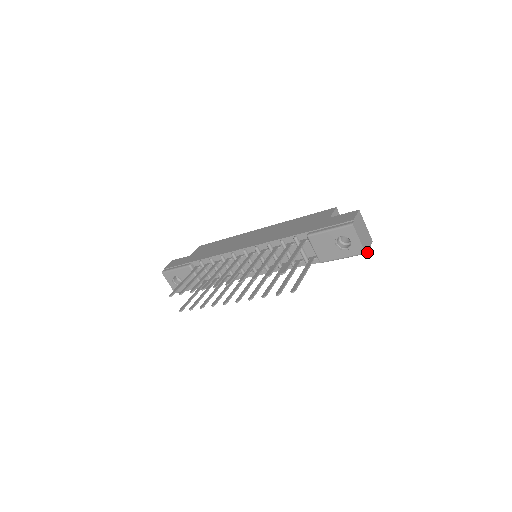
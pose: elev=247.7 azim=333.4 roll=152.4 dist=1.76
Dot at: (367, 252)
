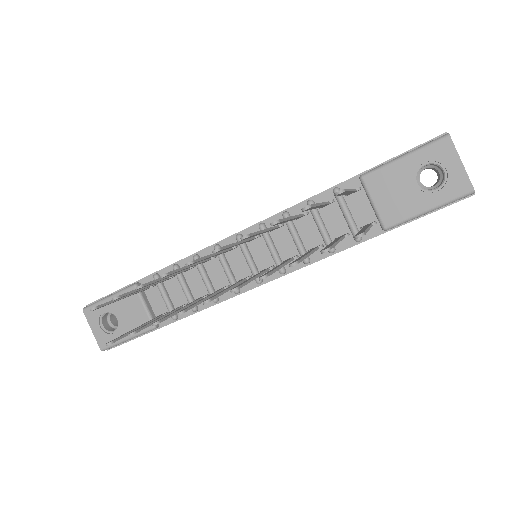
Dot at: (473, 194)
